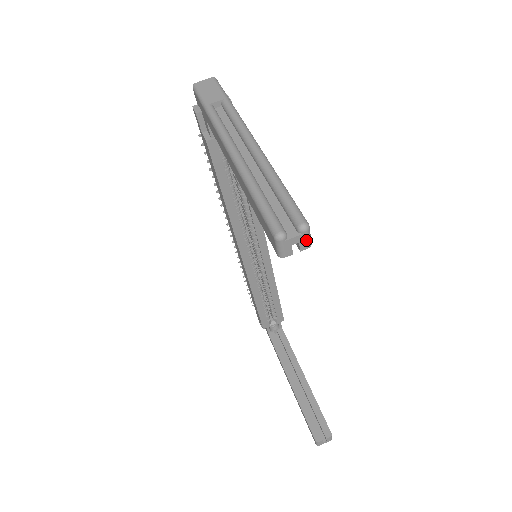
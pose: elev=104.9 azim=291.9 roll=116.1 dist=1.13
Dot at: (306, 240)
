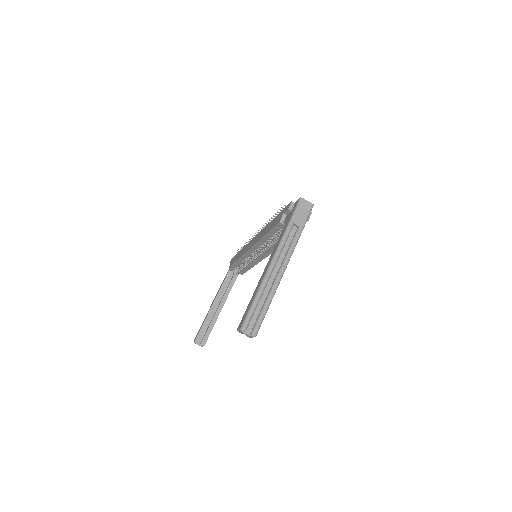
Dot at: (251, 337)
